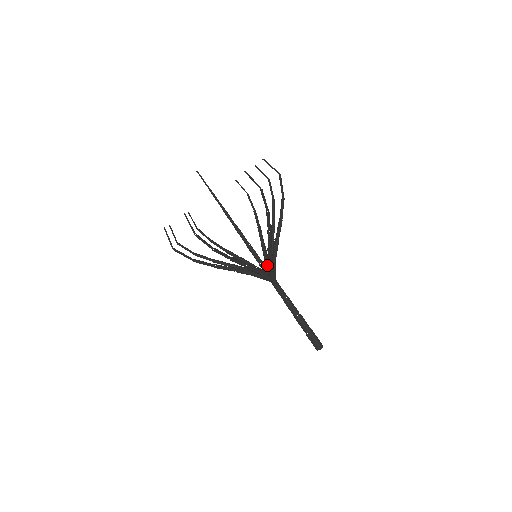
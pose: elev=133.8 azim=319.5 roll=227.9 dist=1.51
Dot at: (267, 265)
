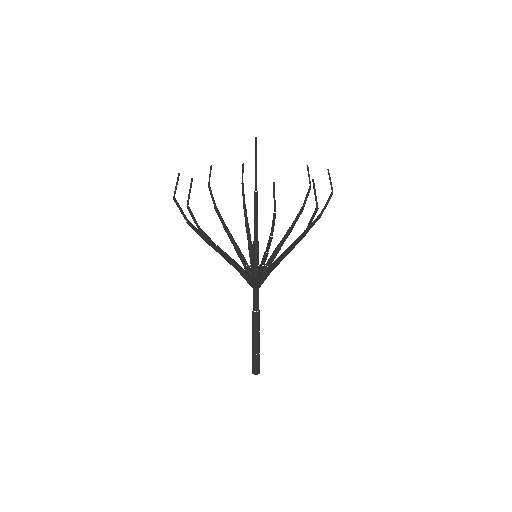
Dot at: (263, 270)
